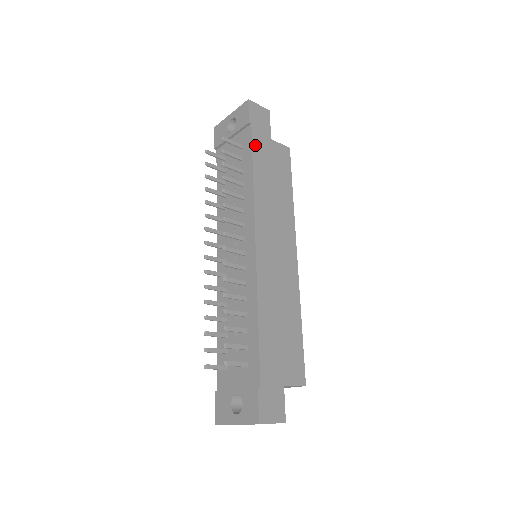
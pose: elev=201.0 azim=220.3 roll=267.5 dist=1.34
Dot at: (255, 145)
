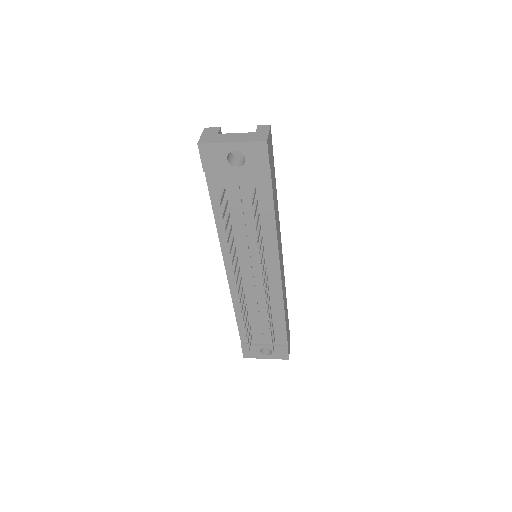
Dot at: (273, 189)
